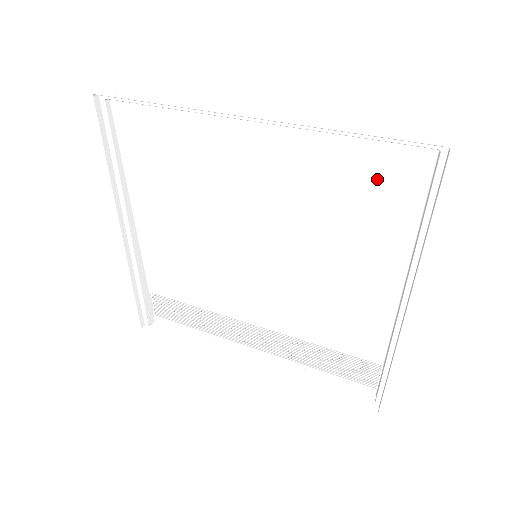
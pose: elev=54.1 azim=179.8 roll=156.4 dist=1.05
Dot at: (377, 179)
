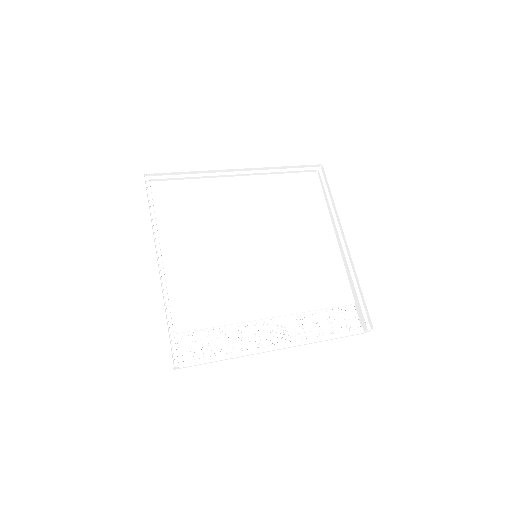
Dot at: (301, 190)
